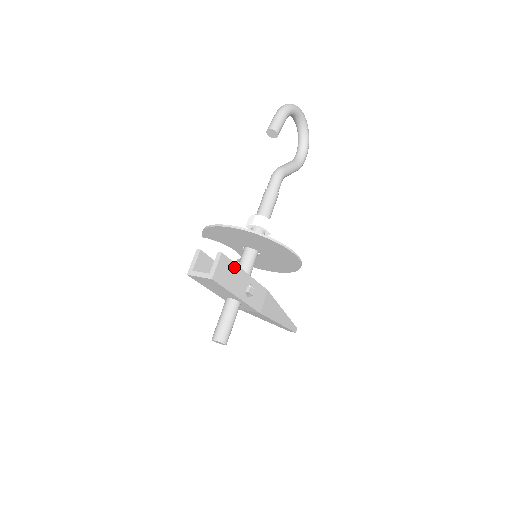
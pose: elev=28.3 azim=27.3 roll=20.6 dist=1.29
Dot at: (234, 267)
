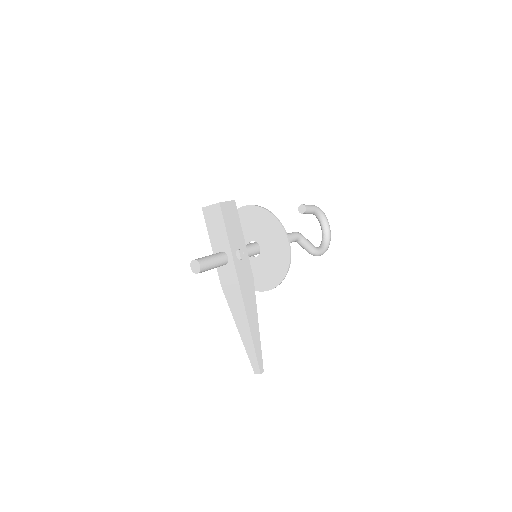
Dot at: (238, 221)
